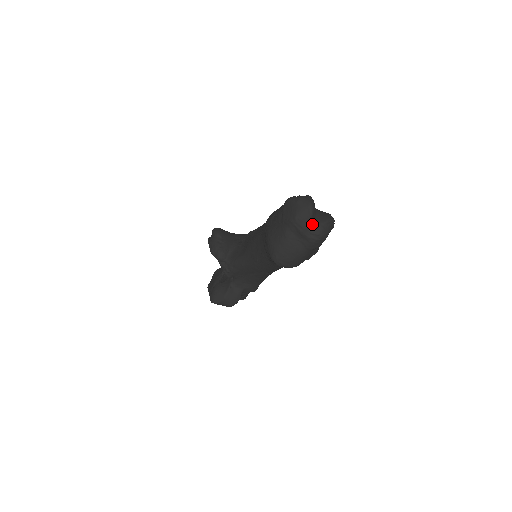
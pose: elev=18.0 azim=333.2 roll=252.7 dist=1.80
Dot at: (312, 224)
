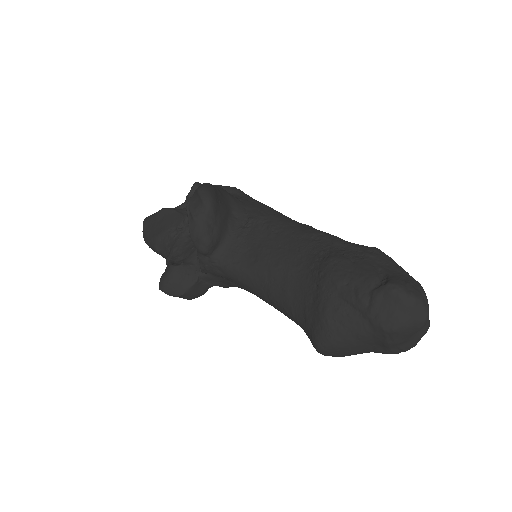
Dot at: (409, 339)
